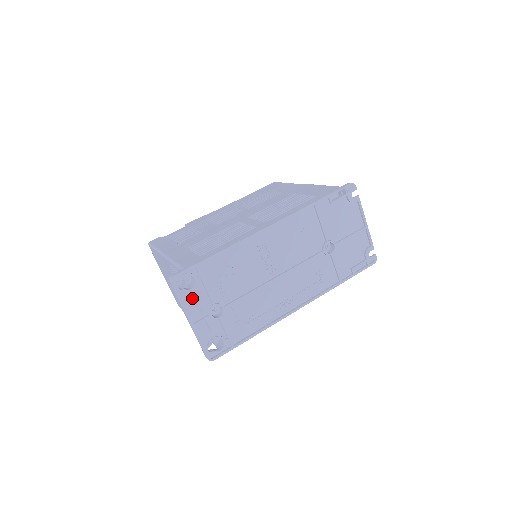
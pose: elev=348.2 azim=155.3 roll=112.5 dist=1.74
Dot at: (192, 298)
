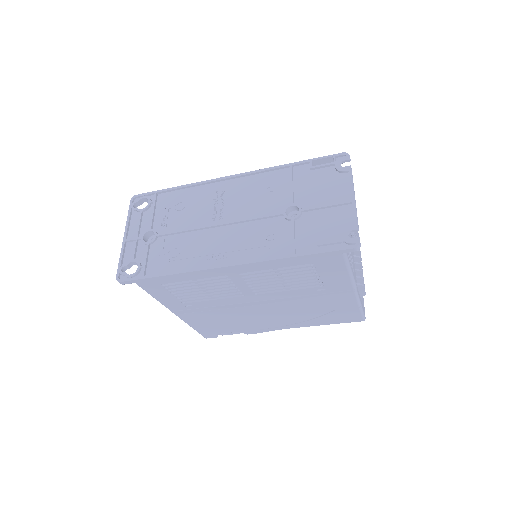
Dot at: (139, 219)
